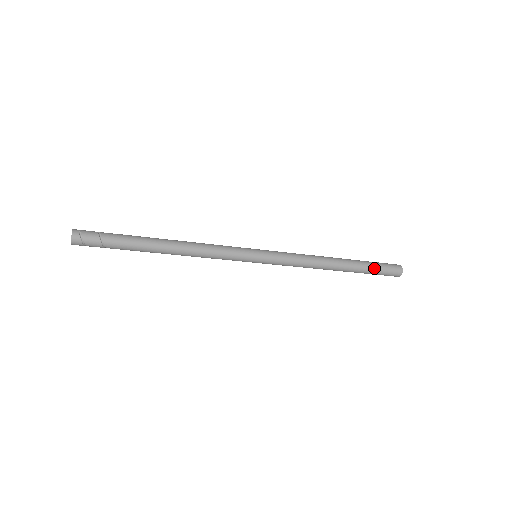
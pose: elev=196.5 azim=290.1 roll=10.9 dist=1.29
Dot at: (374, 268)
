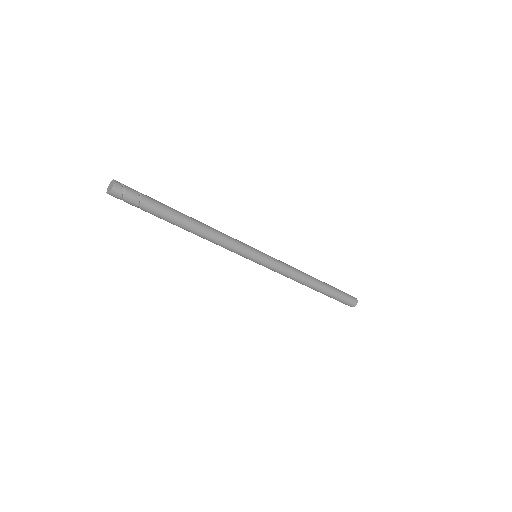
Dot at: (339, 290)
